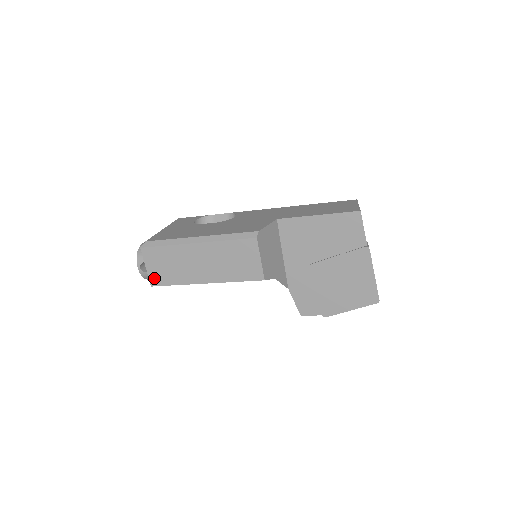
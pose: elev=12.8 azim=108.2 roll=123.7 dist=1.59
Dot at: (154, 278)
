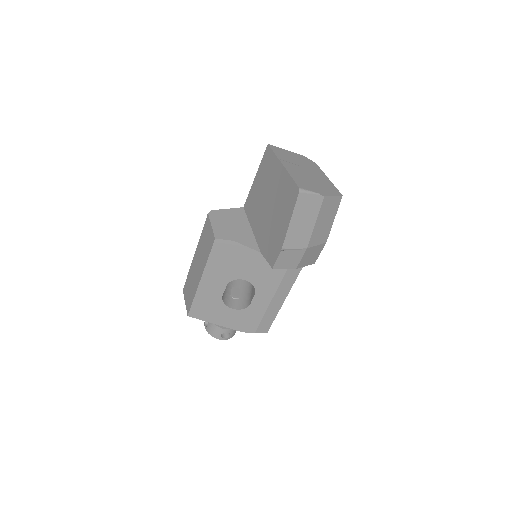
Dot at: (188, 307)
